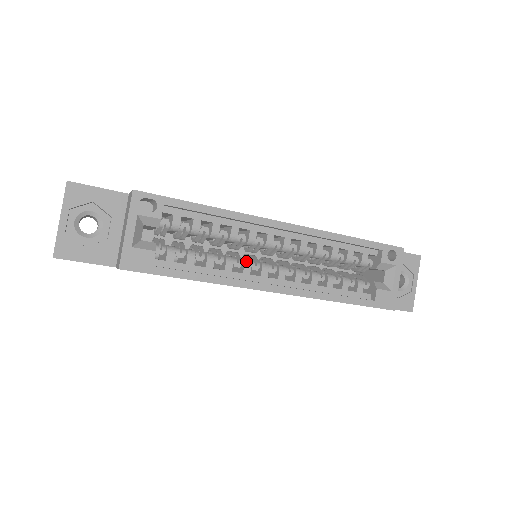
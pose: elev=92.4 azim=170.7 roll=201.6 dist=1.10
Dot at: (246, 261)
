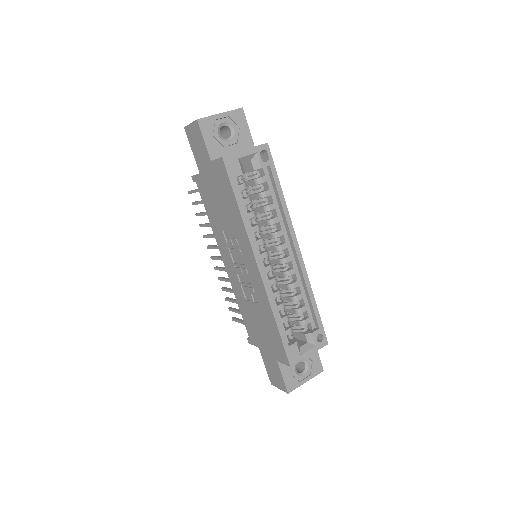
Dot at: (263, 239)
